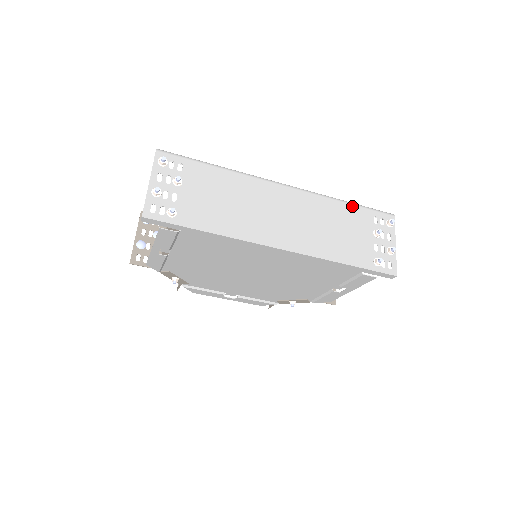
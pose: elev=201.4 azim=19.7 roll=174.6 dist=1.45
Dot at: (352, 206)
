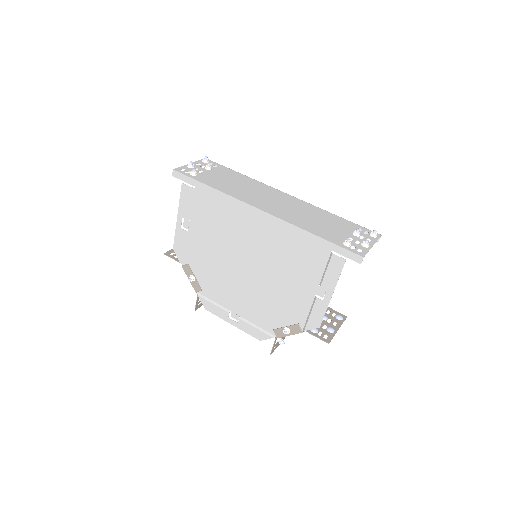
Dot at: (340, 218)
